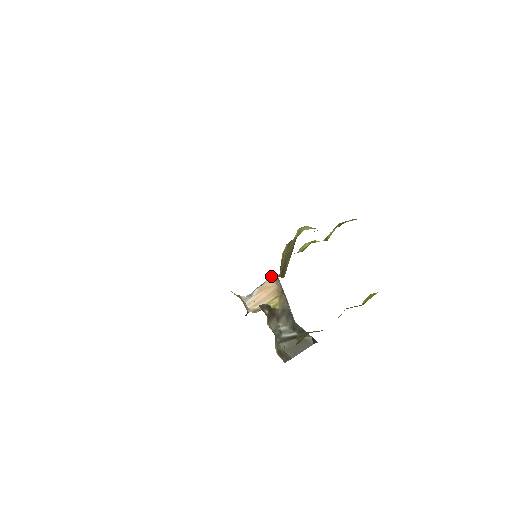
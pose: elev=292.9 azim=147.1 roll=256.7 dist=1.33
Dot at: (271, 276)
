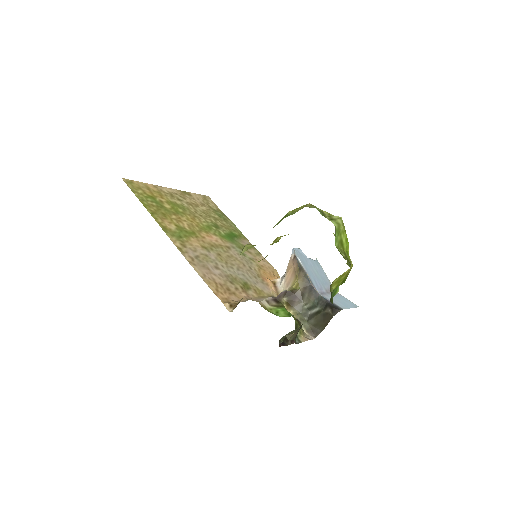
Dot at: (291, 254)
